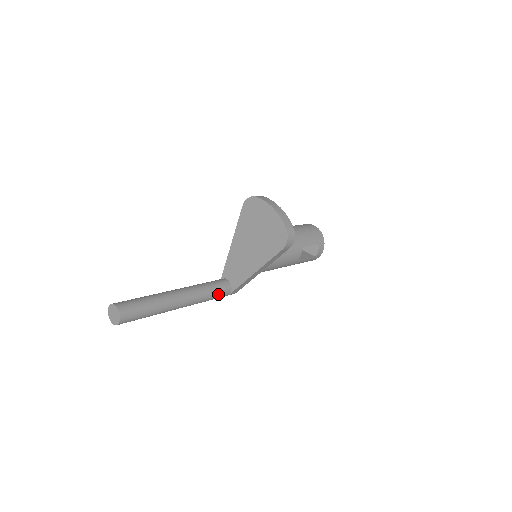
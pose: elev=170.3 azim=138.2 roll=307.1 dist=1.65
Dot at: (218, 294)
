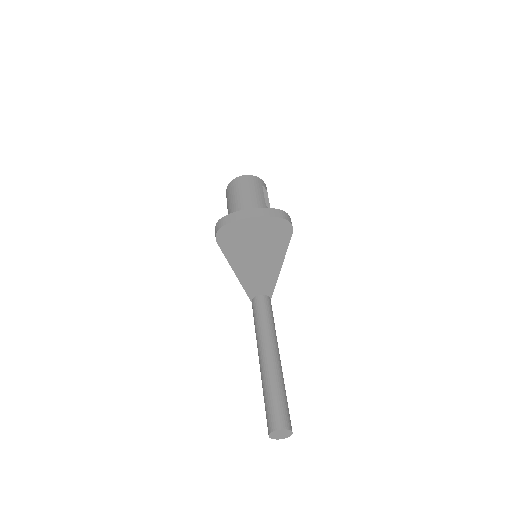
Dot at: (272, 313)
